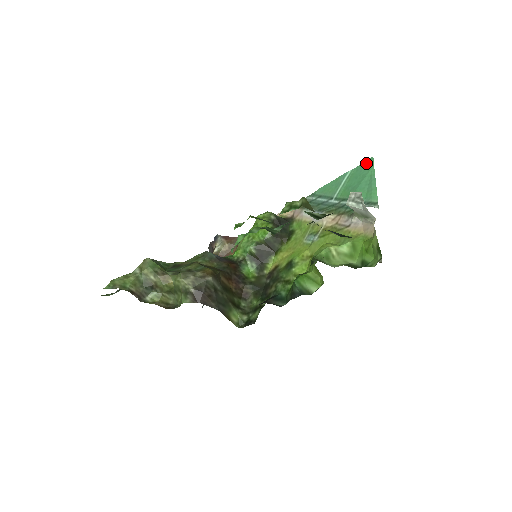
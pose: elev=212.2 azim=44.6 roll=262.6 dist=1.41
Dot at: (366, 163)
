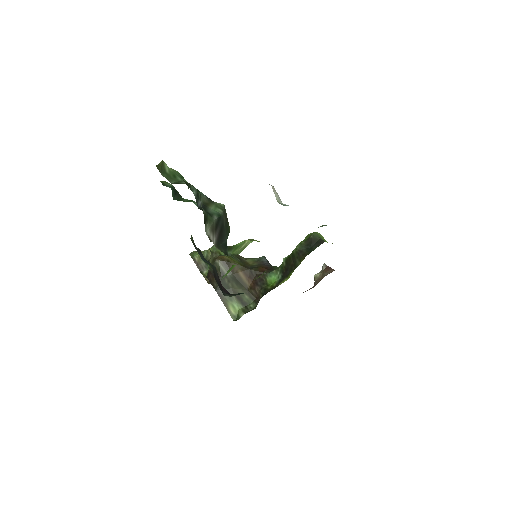
Dot at: occluded
